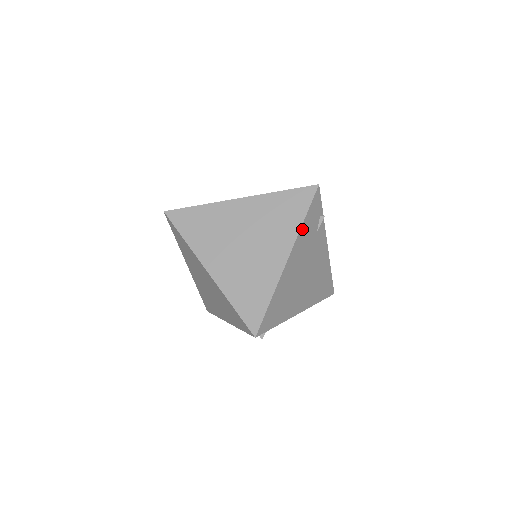
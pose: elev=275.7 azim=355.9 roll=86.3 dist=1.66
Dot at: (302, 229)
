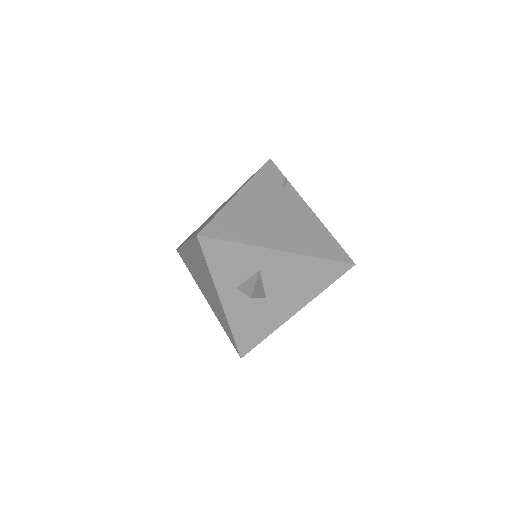
Dot at: (255, 179)
